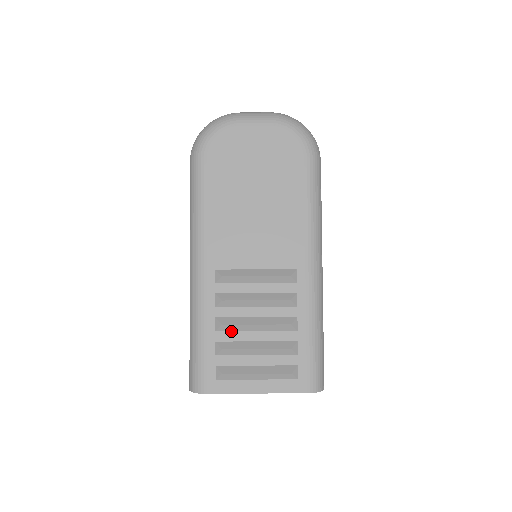
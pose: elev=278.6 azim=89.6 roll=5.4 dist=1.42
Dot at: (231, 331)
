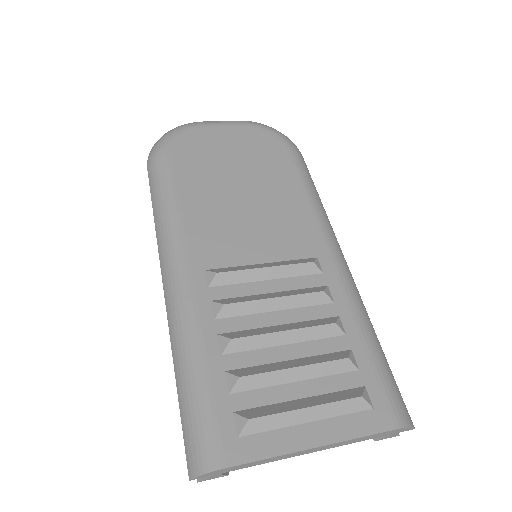
Dot at: (246, 351)
